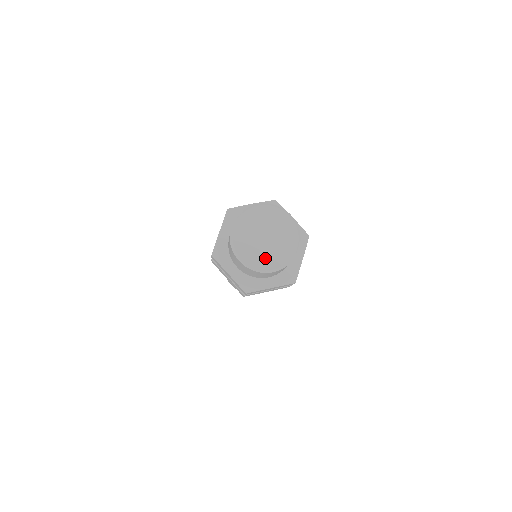
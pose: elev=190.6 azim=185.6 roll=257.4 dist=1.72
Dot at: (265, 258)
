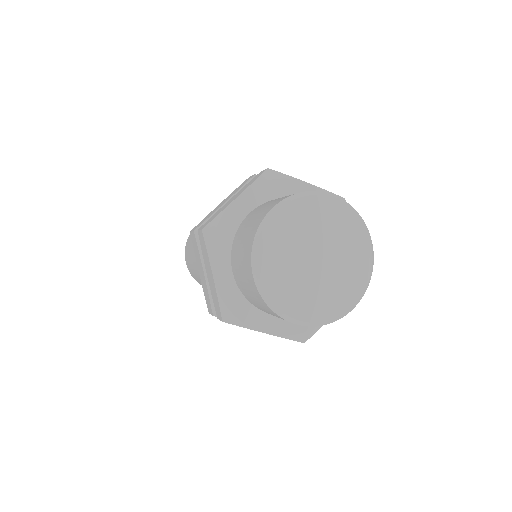
Dot at: (335, 294)
